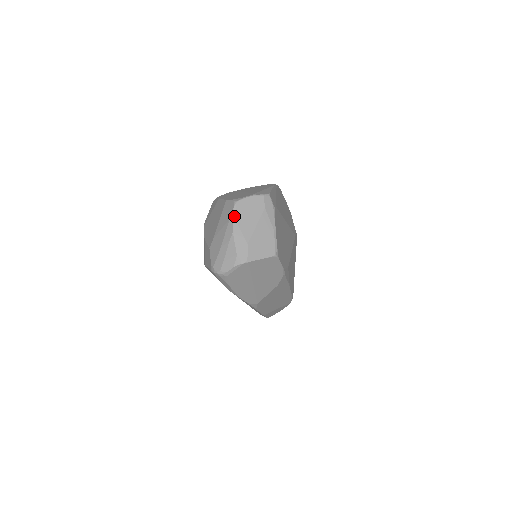
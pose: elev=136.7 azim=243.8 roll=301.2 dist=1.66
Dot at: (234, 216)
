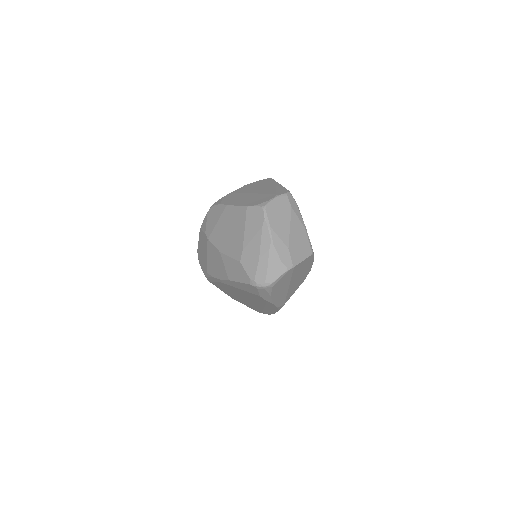
Dot at: (267, 222)
